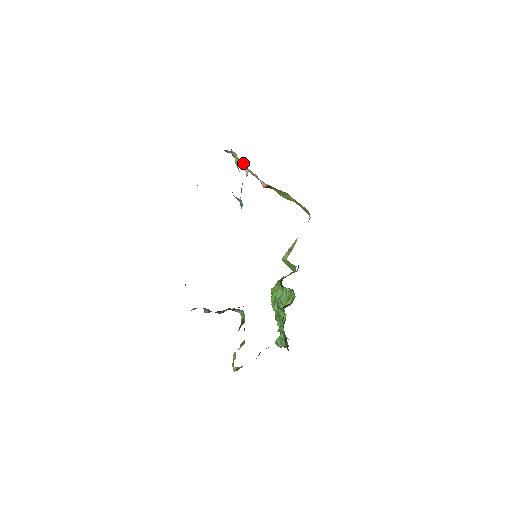
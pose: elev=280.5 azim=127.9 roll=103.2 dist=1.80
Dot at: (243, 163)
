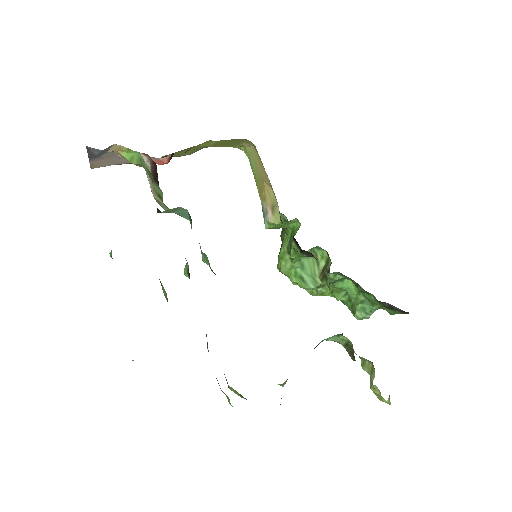
Dot at: occluded
